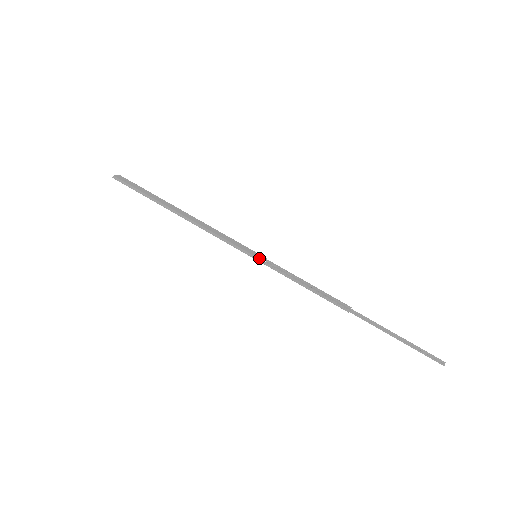
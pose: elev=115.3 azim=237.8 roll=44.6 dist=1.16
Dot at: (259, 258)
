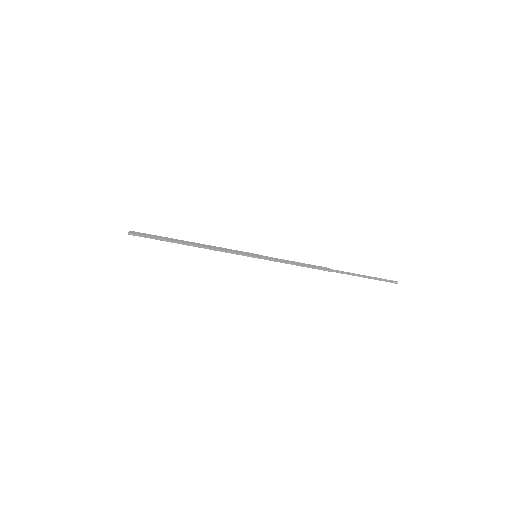
Dot at: (259, 257)
